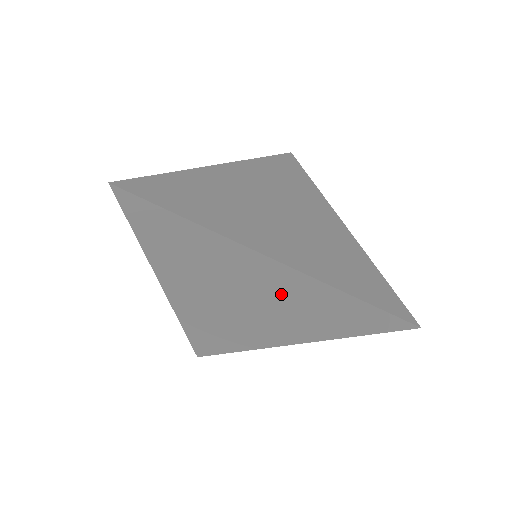
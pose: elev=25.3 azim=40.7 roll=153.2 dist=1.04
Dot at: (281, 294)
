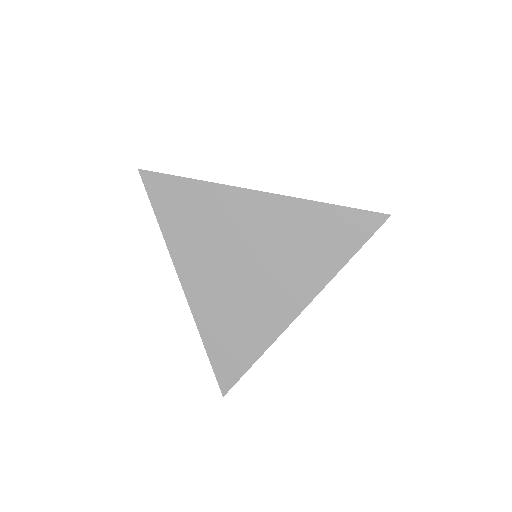
Dot at: (275, 233)
